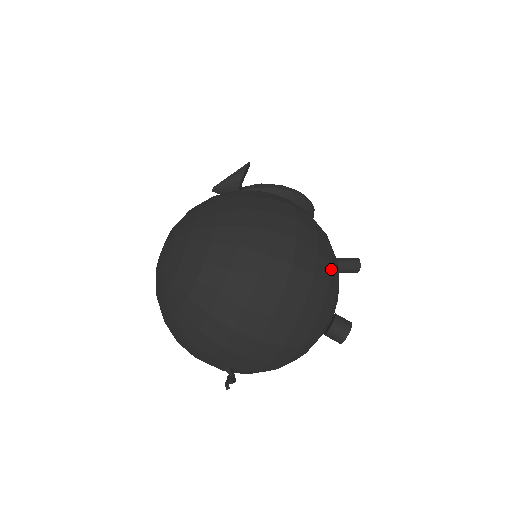
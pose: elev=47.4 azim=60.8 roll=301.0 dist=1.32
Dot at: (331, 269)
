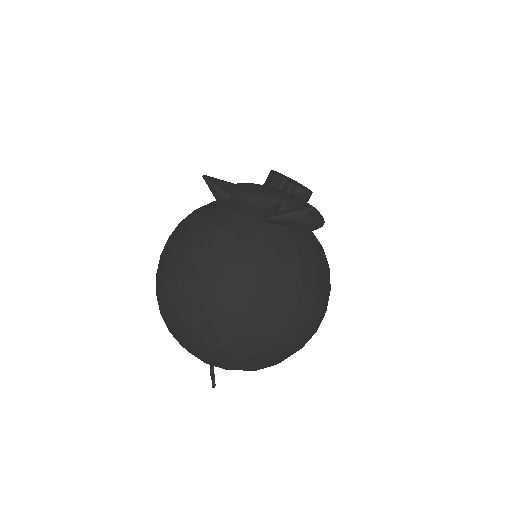
Dot at: occluded
